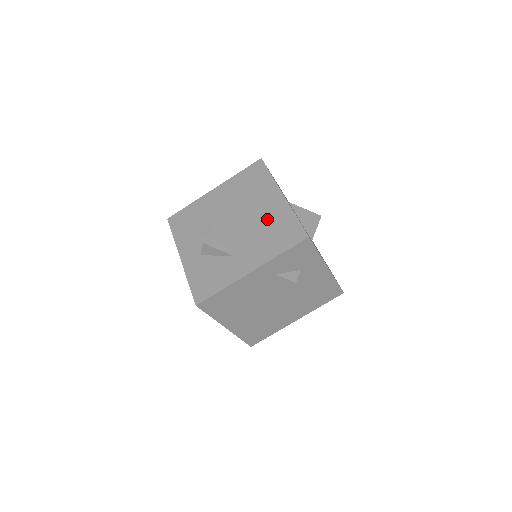
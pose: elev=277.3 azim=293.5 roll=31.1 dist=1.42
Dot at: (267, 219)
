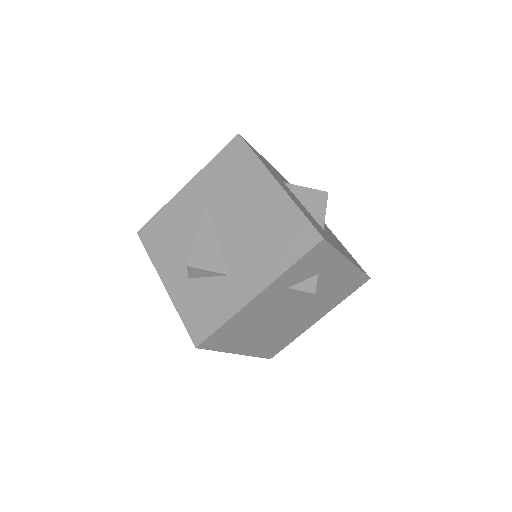
Dot at: (263, 219)
